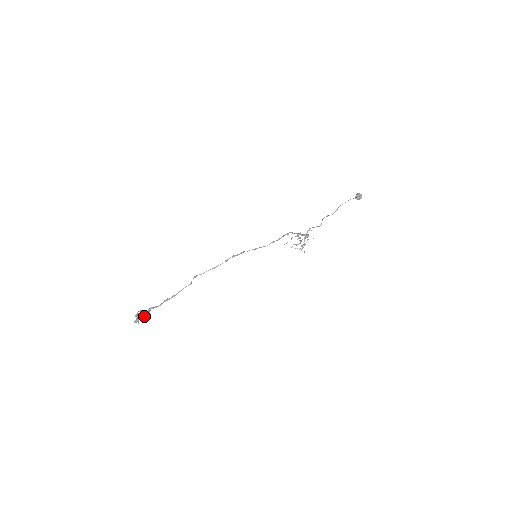
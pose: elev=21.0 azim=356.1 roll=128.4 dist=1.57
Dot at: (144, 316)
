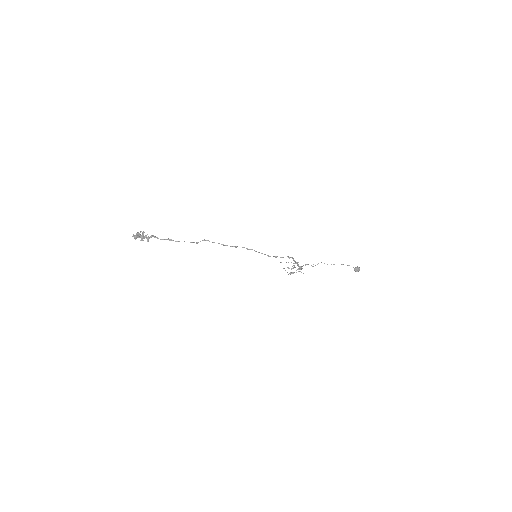
Dot at: (144, 238)
